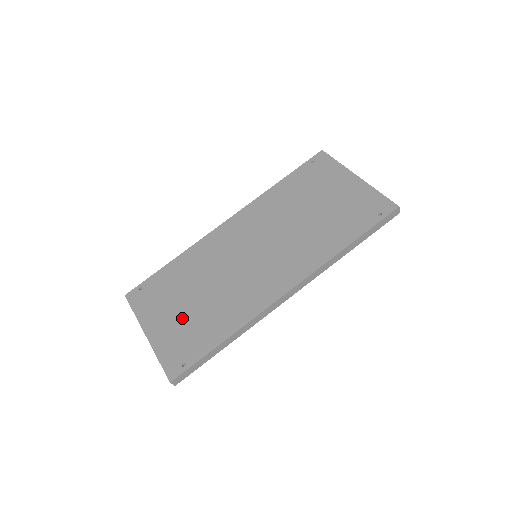
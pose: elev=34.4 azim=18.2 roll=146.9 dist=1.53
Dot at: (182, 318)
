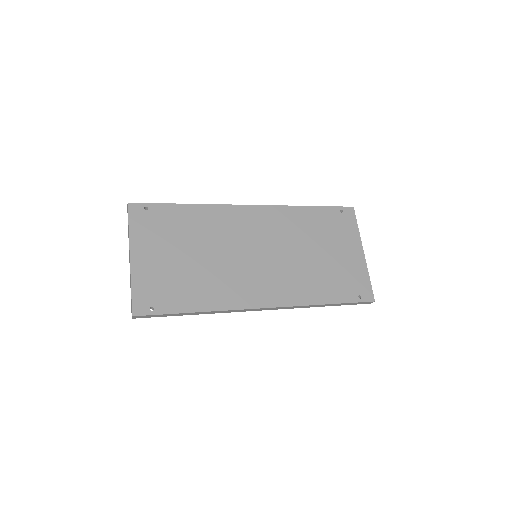
Dot at: (170, 266)
